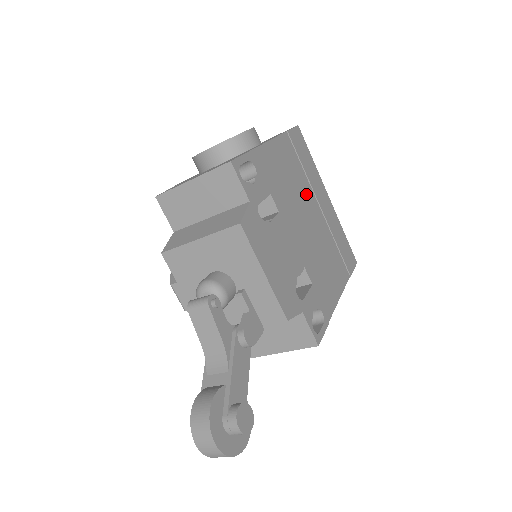
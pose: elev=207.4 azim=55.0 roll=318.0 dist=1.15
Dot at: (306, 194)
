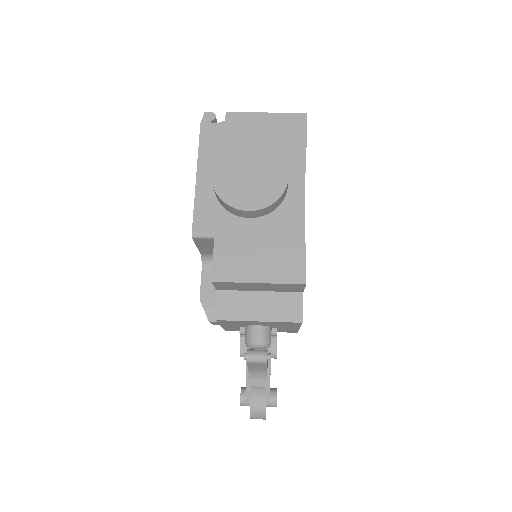
Dot at: occluded
